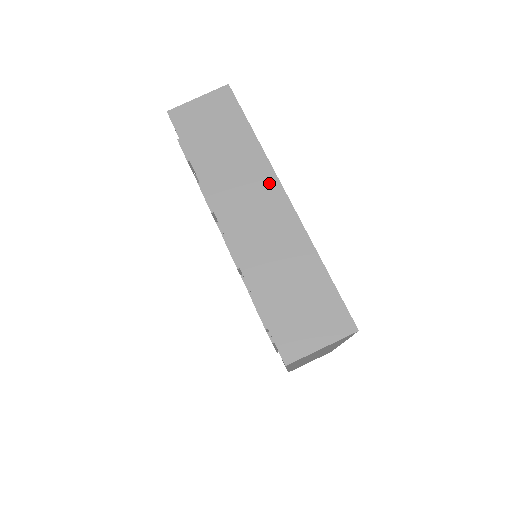
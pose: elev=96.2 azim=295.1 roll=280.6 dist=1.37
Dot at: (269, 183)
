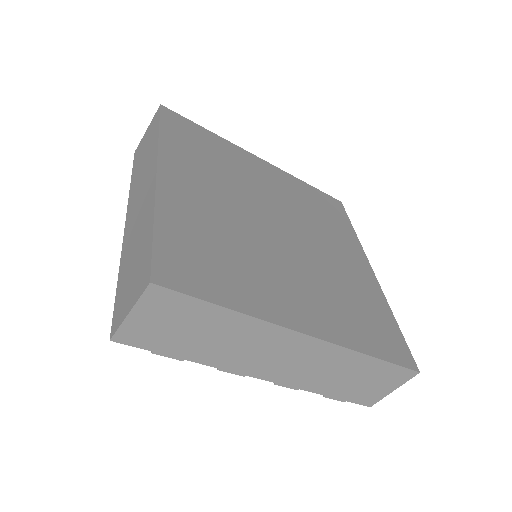
Dot at: (283, 337)
